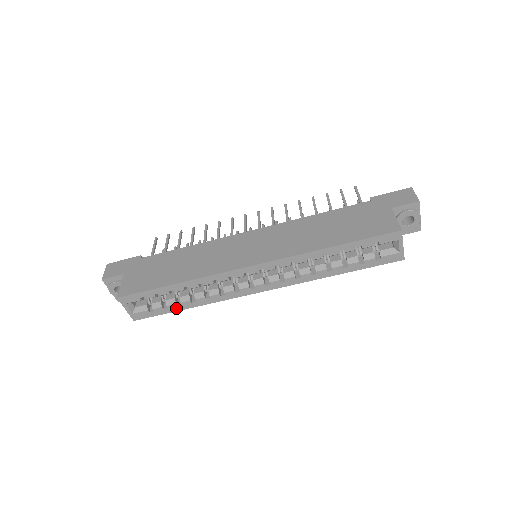
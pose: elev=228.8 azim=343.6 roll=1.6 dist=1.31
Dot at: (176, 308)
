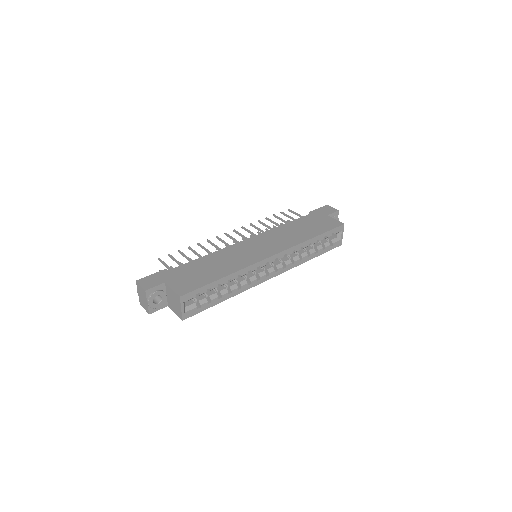
Dot at: (217, 302)
